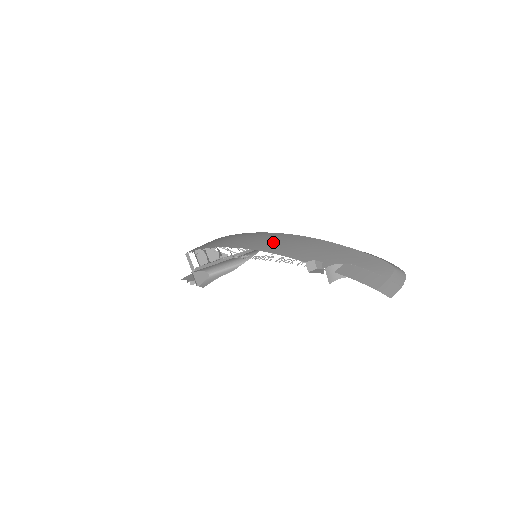
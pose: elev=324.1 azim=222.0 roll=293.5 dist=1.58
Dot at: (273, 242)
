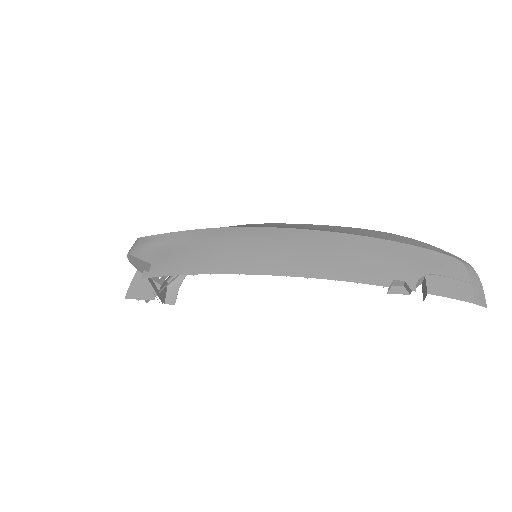
Dot at: (314, 255)
